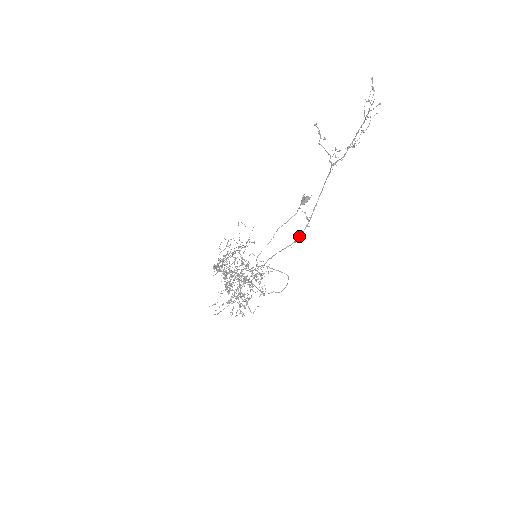
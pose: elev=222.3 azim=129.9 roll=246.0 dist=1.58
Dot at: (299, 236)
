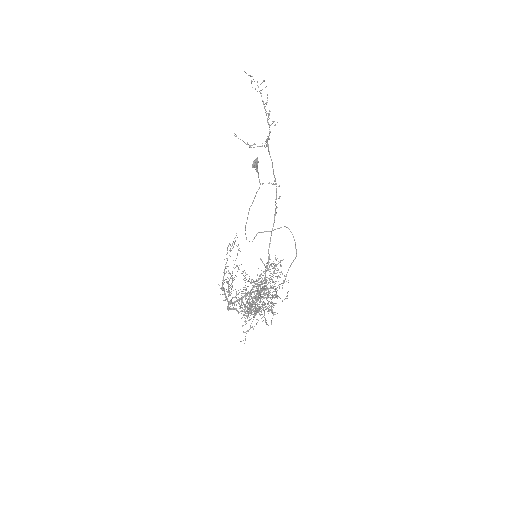
Dot at: (276, 198)
